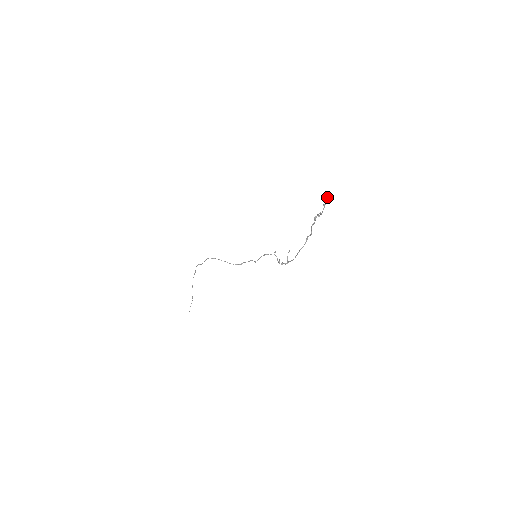
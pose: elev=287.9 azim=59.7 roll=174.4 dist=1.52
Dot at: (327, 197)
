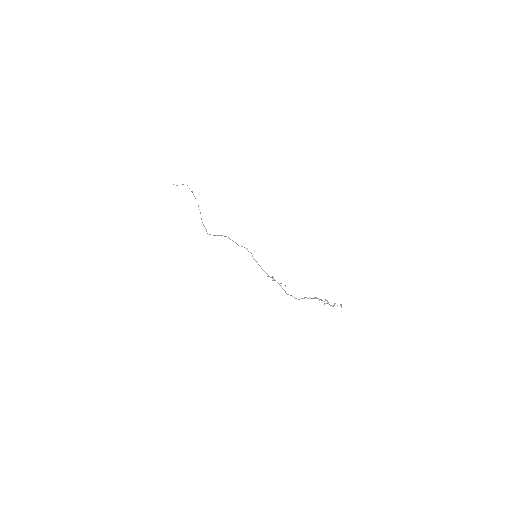
Dot at: (341, 304)
